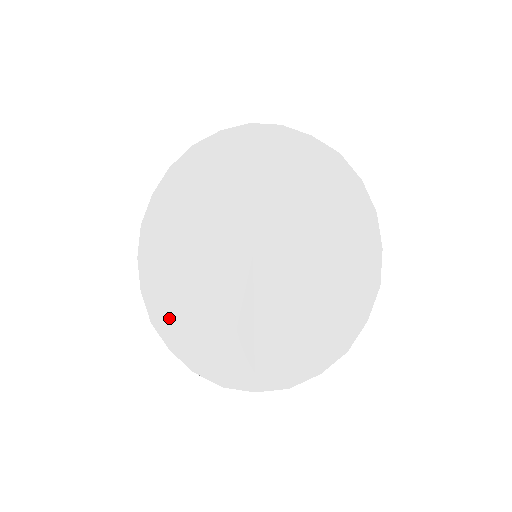
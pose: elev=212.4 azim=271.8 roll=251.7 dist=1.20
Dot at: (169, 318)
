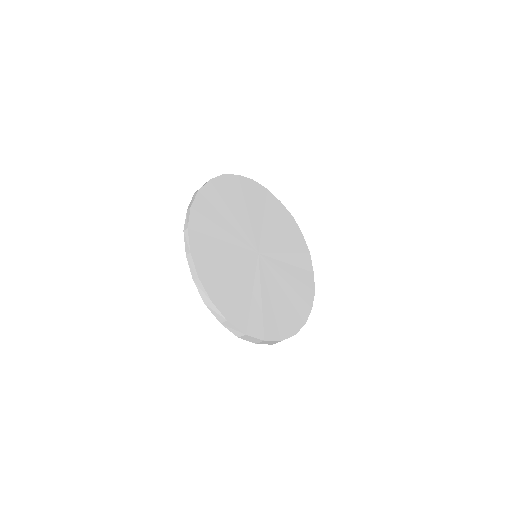
Dot at: (211, 278)
